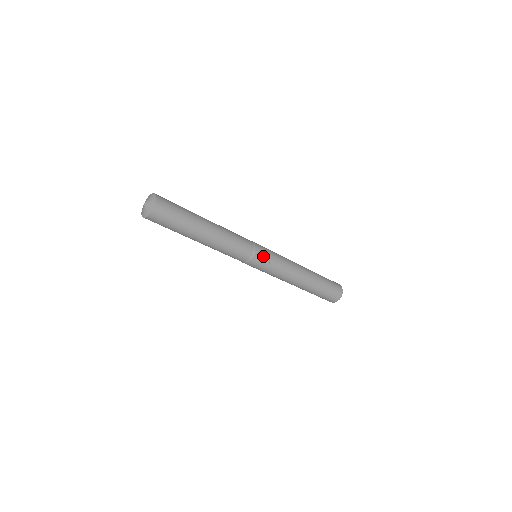
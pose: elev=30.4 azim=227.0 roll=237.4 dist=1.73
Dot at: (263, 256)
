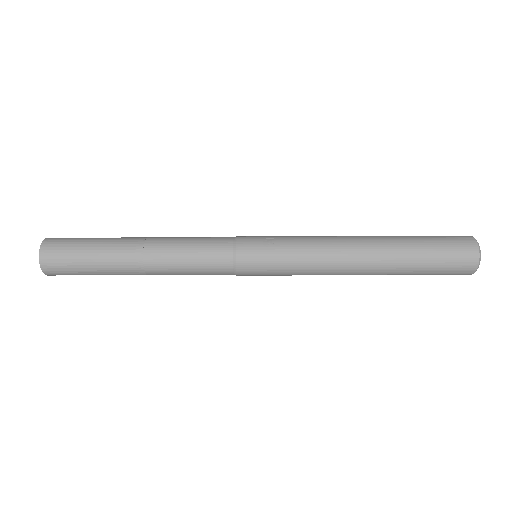
Dot at: (256, 240)
